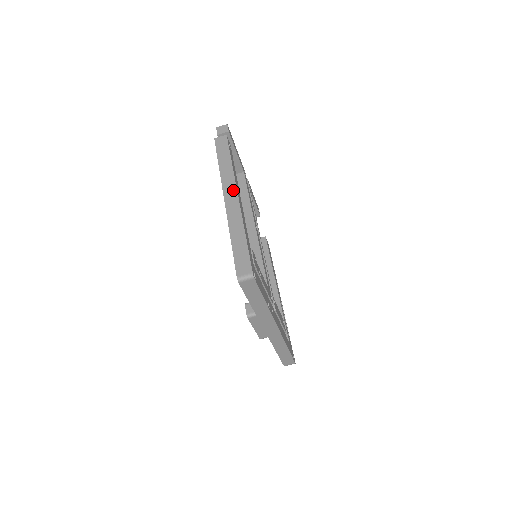
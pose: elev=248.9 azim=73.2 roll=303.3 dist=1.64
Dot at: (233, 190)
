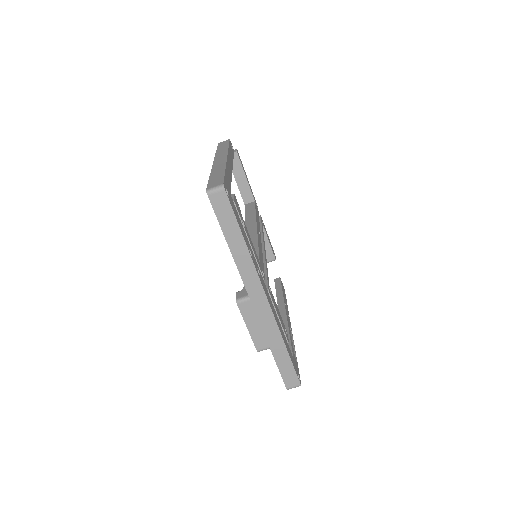
Dot at: (224, 156)
